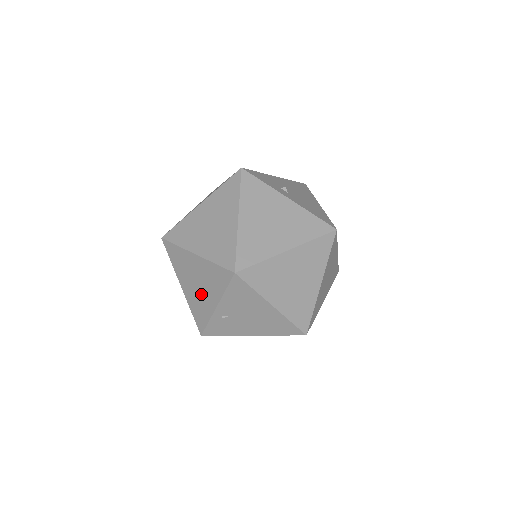
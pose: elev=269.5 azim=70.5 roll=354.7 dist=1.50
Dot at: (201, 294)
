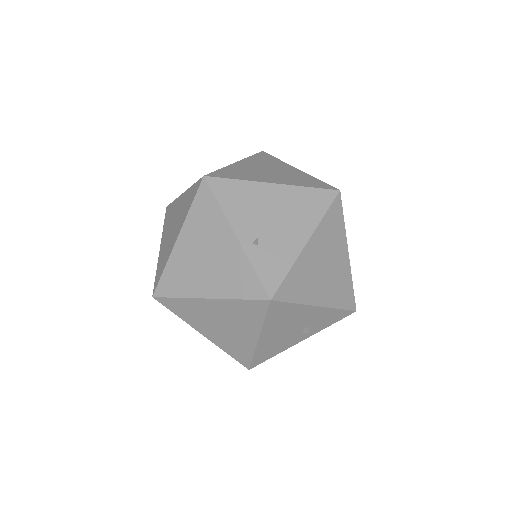
Dot at: (218, 258)
